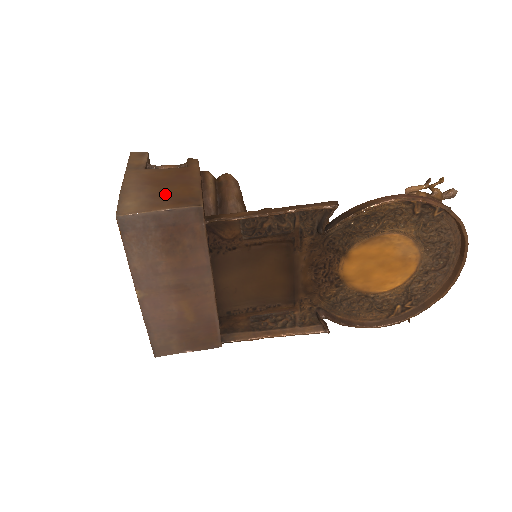
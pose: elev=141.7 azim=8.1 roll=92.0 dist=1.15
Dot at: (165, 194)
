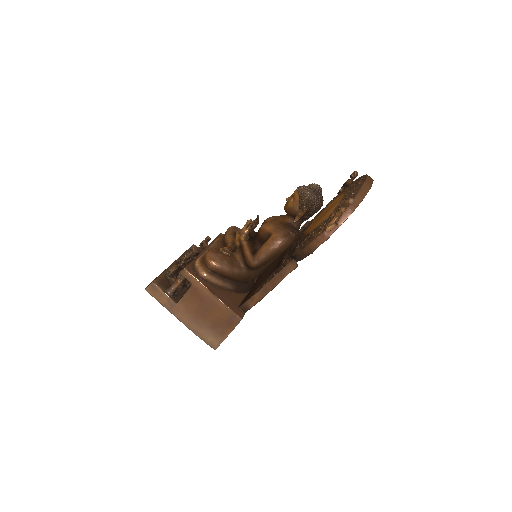
Dot at: (216, 323)
